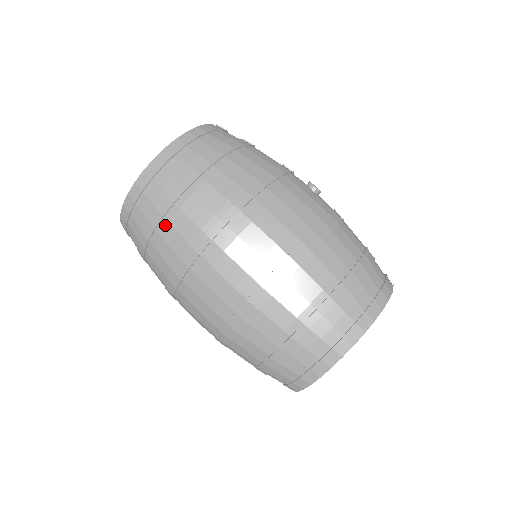
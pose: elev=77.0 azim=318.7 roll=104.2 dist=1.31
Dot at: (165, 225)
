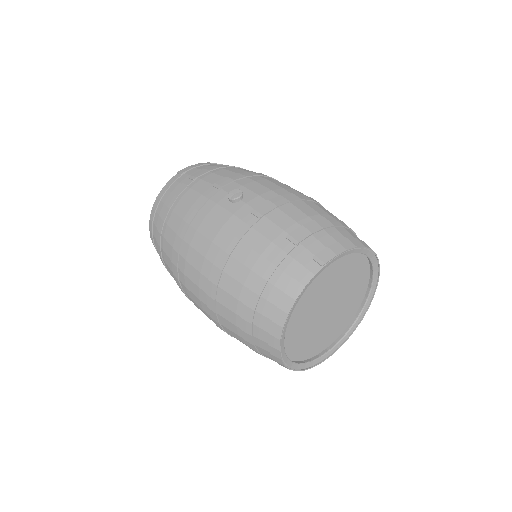
Dot at: occluded
